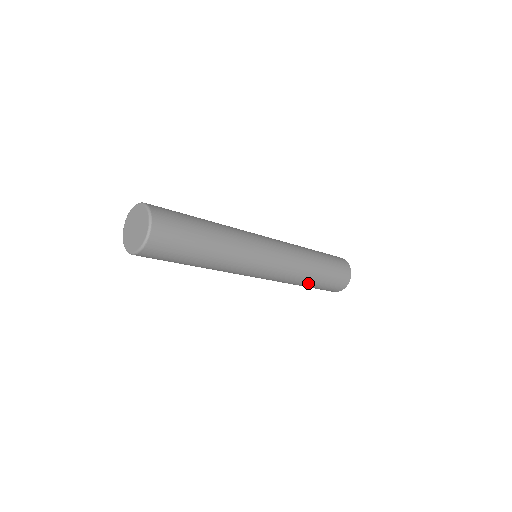
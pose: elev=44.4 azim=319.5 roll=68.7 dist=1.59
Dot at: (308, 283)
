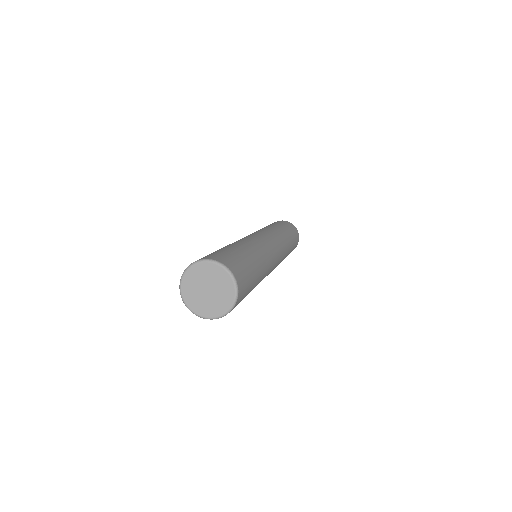
Dot at: occluded
